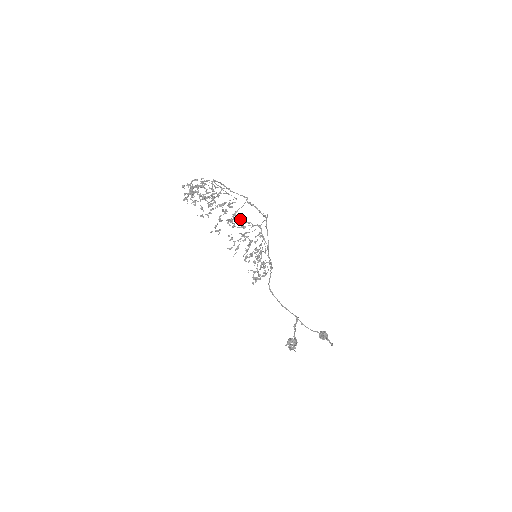
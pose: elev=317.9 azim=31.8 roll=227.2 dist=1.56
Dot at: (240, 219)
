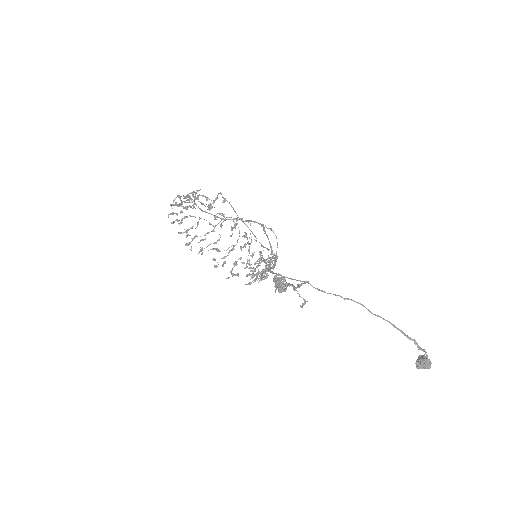
Dot at: (200, 195)
